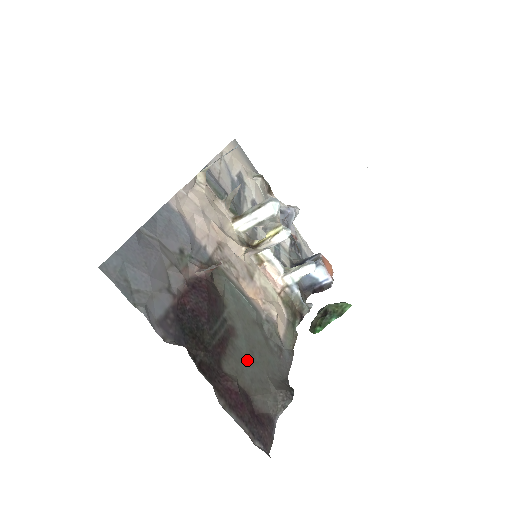
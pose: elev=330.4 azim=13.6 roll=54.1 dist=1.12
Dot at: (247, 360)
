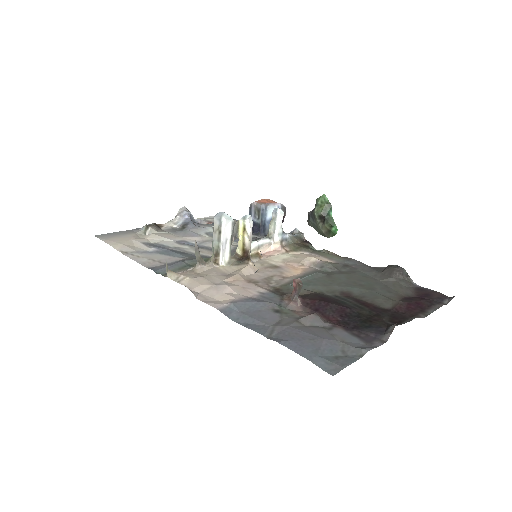
Dot at: (371, 290)
